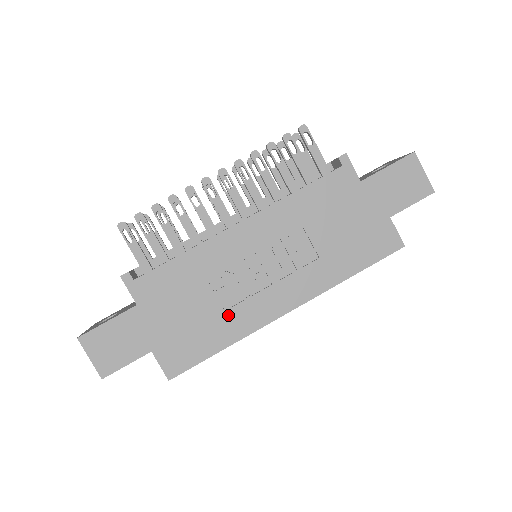
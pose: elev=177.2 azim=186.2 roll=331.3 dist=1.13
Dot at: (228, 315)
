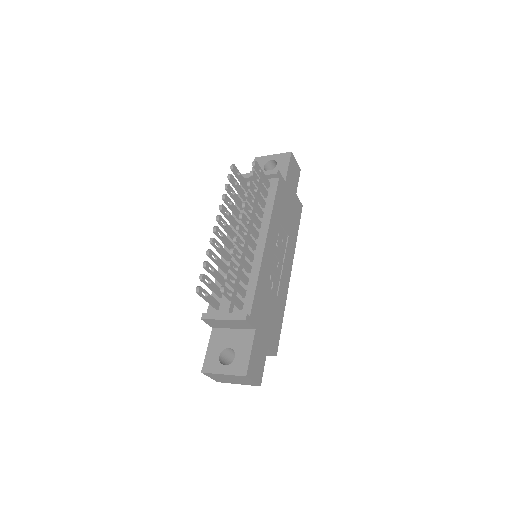
Dot at: (279, 298)
